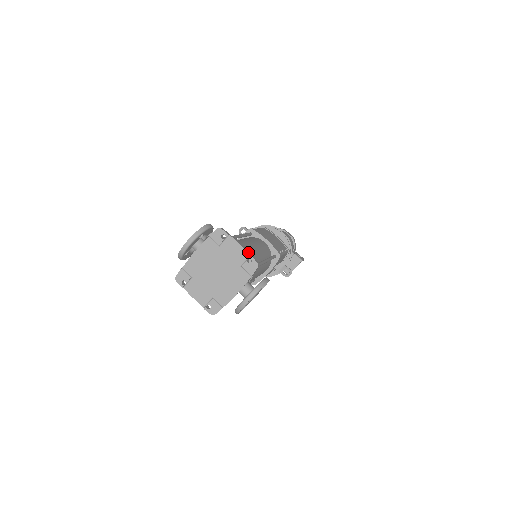
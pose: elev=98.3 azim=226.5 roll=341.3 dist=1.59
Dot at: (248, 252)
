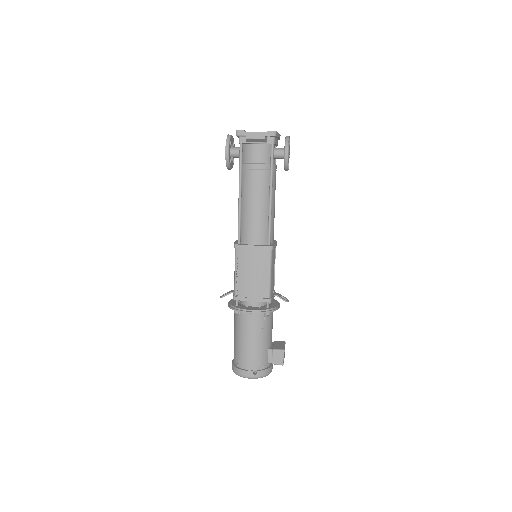
Dot at: occluded
